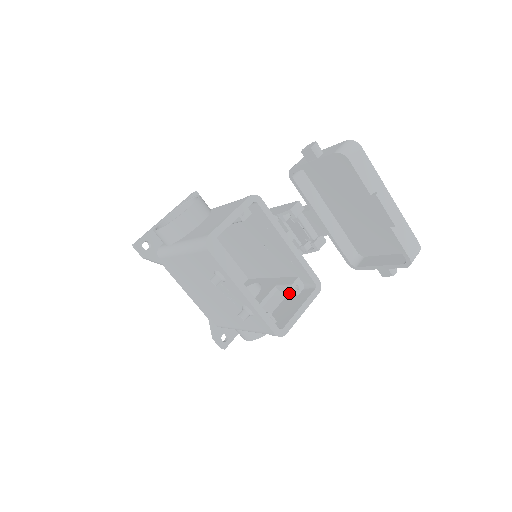
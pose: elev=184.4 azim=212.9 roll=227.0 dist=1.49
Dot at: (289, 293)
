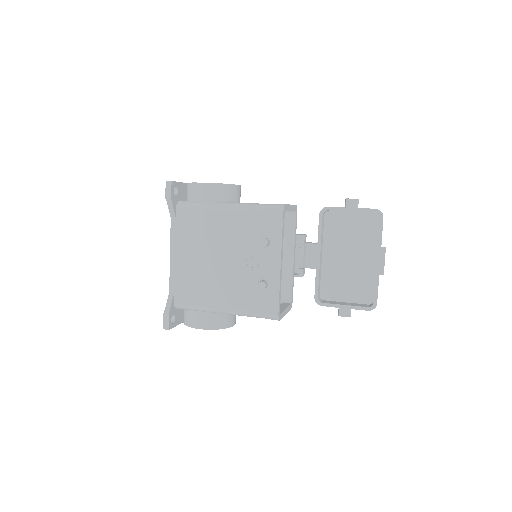
Dot at: occluded
